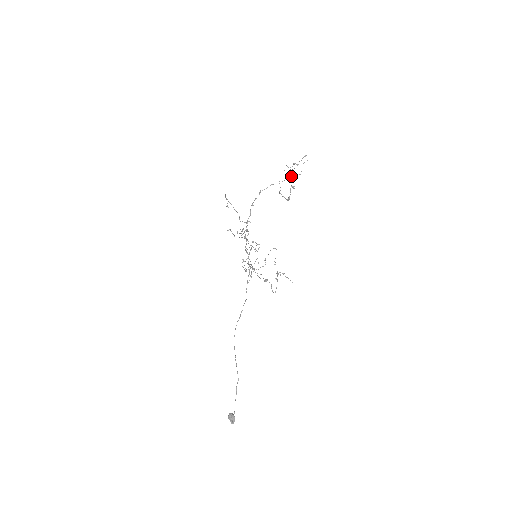
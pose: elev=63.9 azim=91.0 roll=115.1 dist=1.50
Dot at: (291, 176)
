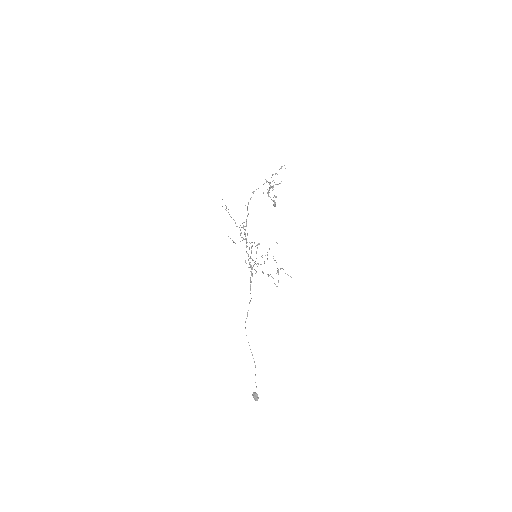
Dot at: (268, 193)
